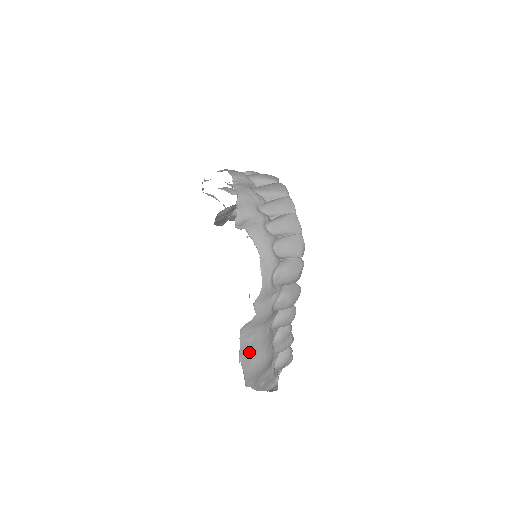
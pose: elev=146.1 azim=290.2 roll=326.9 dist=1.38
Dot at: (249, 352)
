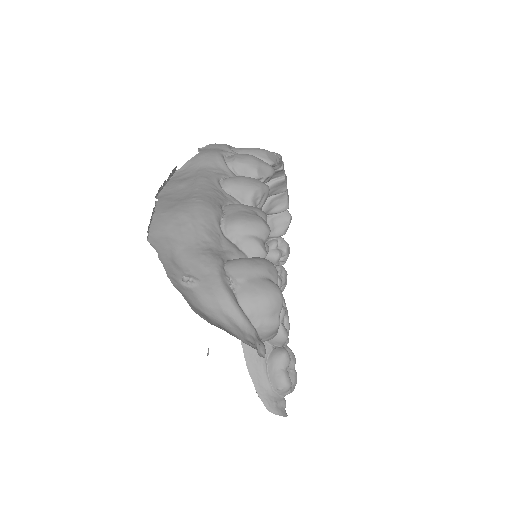
Dot at: (177, 193)
